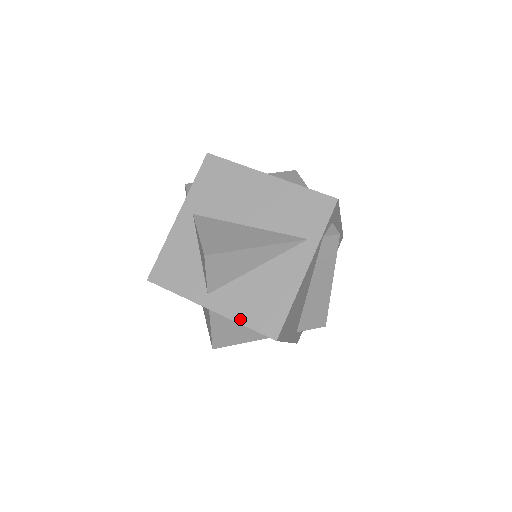
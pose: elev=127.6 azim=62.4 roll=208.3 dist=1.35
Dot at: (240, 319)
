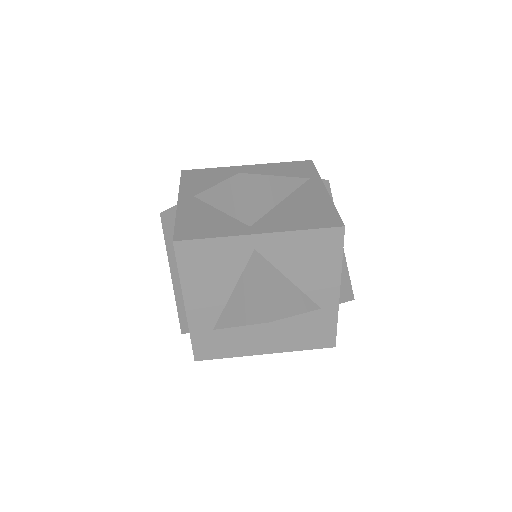
Dot at: (297, 228)
